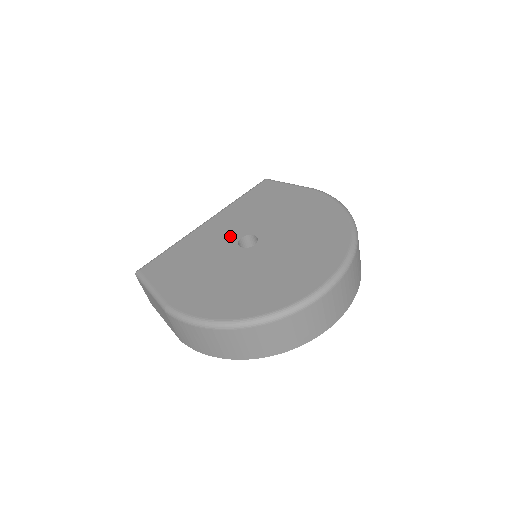
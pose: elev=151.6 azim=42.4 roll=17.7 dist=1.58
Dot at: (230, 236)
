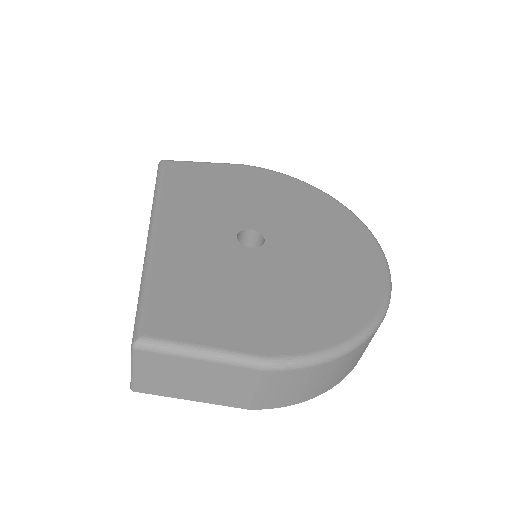
Dot at: (220, 239)
